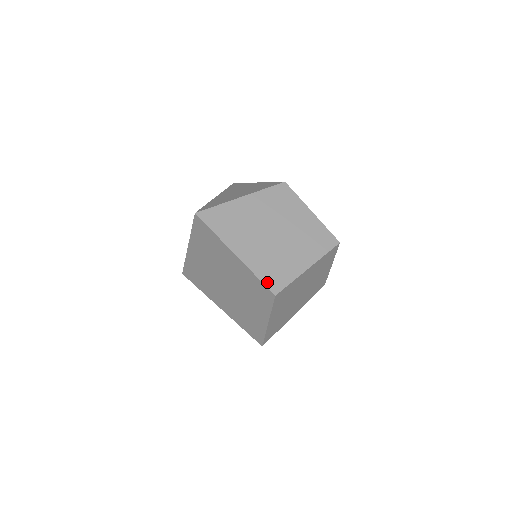
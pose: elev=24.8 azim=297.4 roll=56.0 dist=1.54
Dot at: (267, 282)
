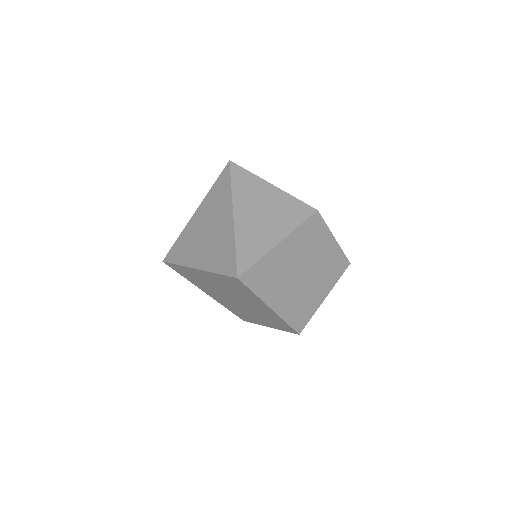
Dot at: (294, 325)
